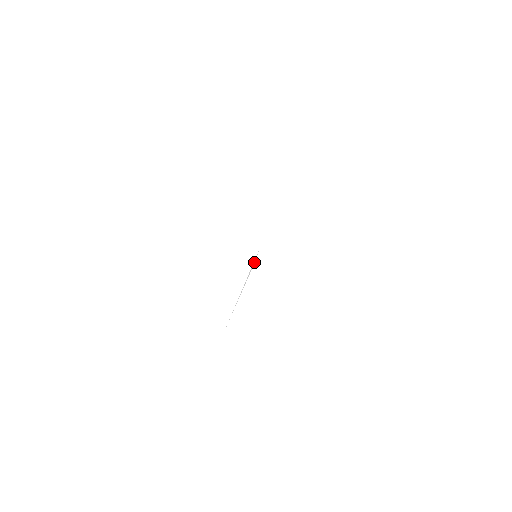
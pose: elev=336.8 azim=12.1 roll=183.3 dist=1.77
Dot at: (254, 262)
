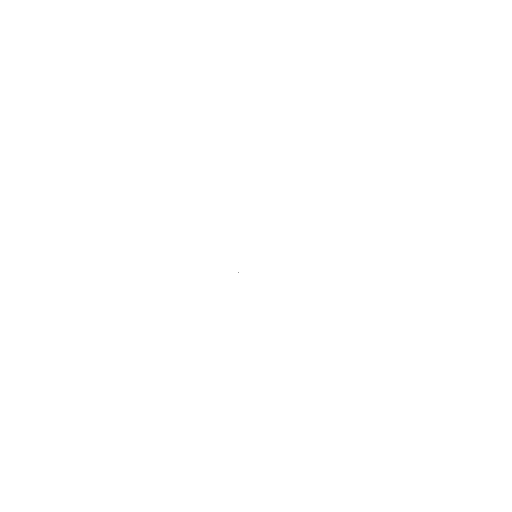
Dot at: occluded
